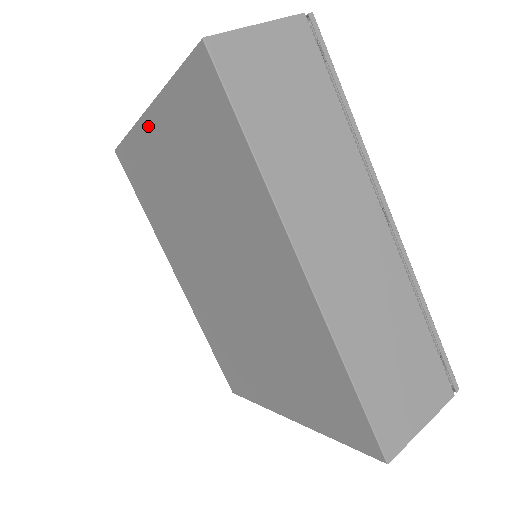
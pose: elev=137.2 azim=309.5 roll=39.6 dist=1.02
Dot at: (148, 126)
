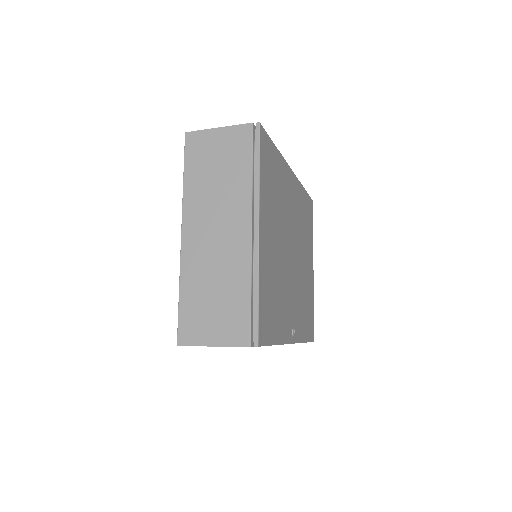
Dot at: occluded
